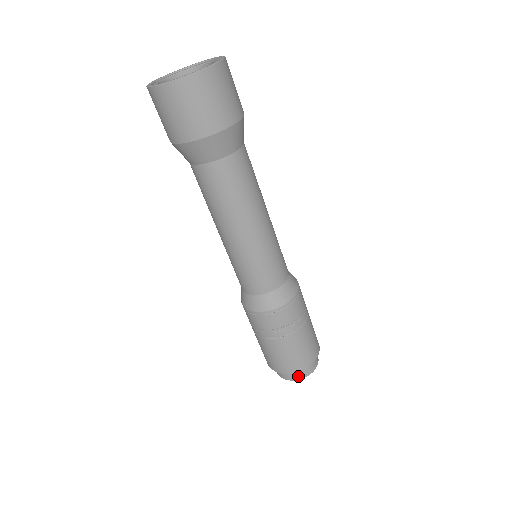
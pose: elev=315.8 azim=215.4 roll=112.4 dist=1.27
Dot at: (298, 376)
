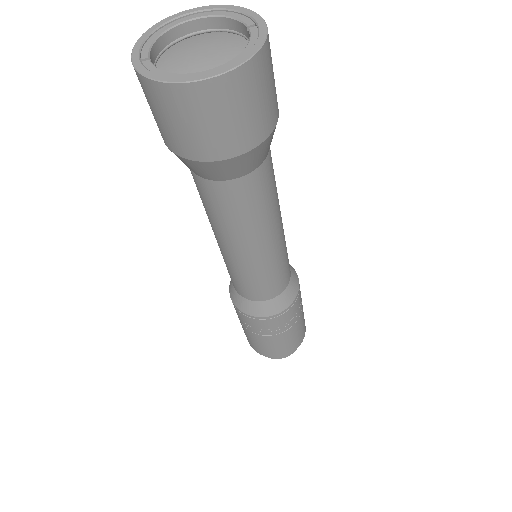
Dot at: occluded
